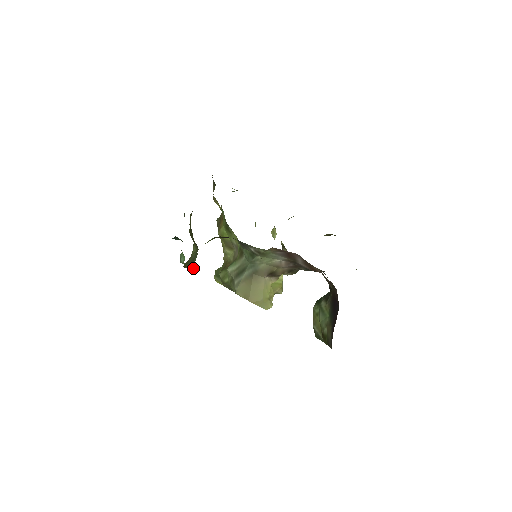
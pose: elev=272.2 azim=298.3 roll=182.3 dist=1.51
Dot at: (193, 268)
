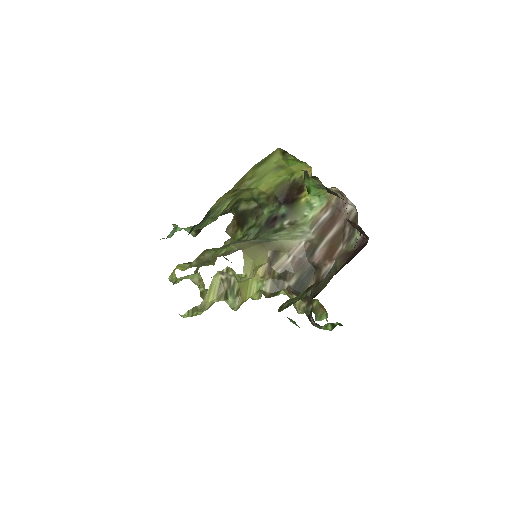
Dot at: (205, 217)
